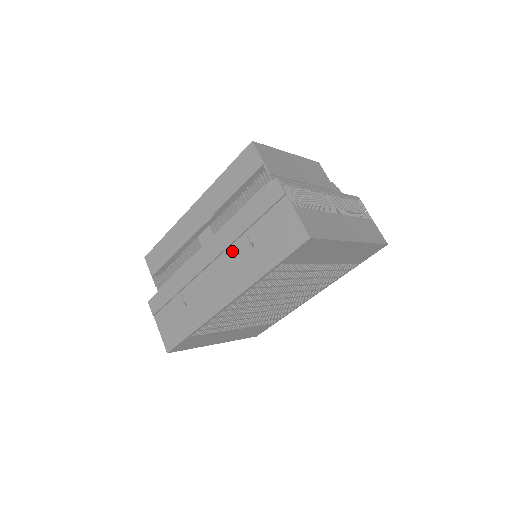
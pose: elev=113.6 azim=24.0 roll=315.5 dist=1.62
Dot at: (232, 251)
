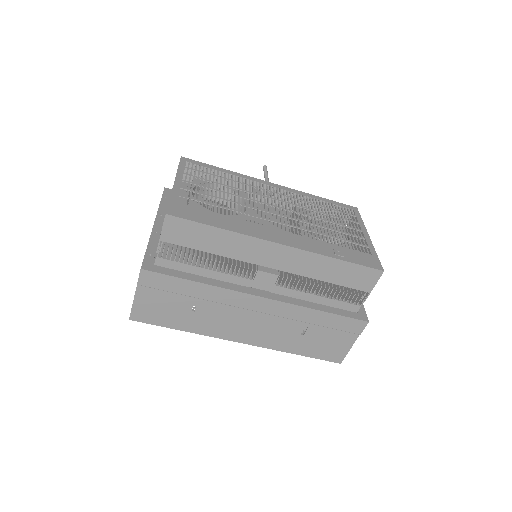
Dot at: (283, 322)
